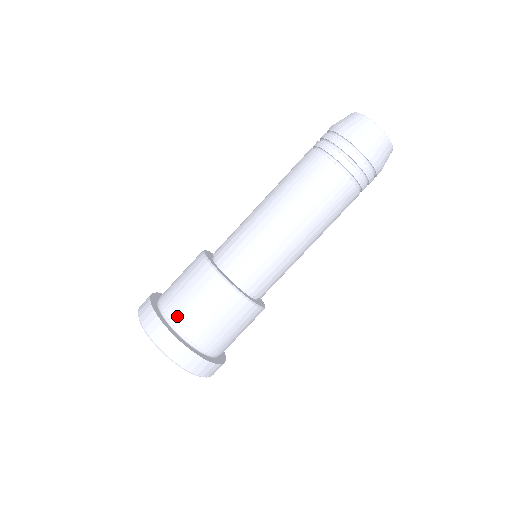
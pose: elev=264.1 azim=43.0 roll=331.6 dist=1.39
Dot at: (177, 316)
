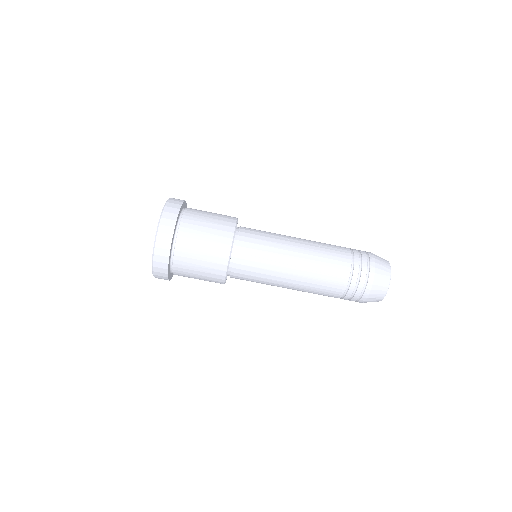
Dot at: (192, 211)
